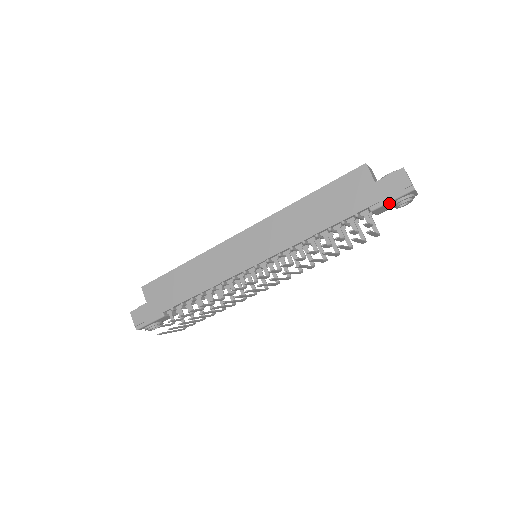
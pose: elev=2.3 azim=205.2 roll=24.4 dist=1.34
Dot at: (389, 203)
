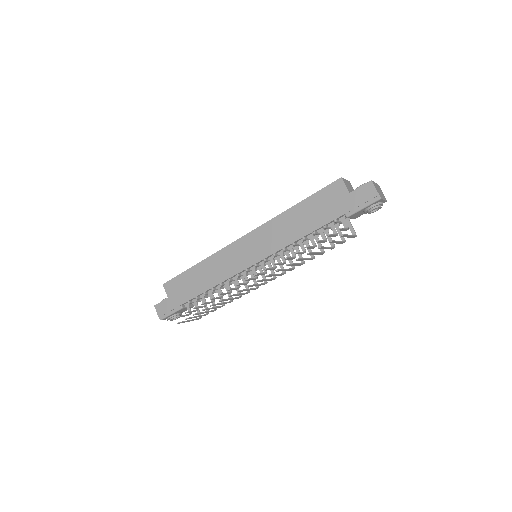
Dot at: (361, 210)
